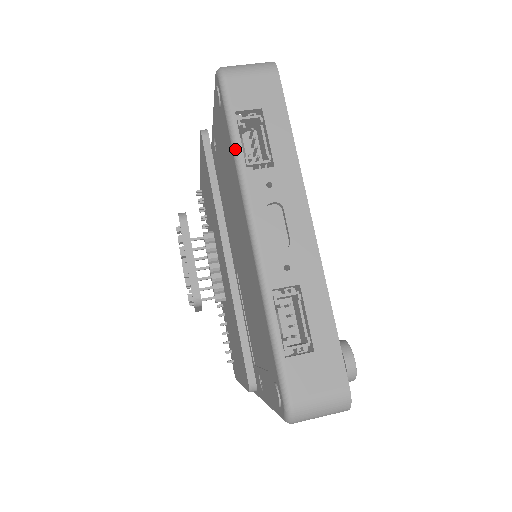
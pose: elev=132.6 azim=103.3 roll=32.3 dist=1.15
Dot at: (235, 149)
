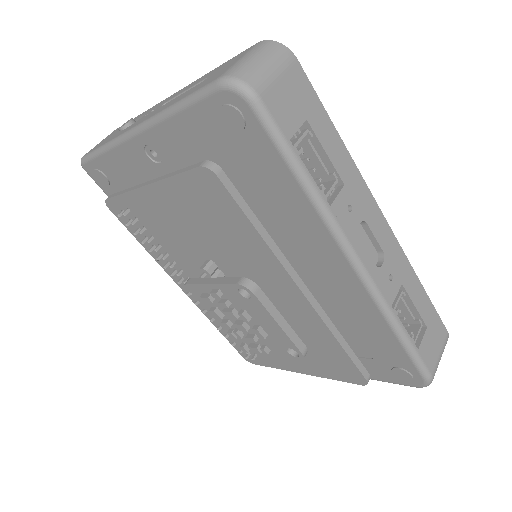
Dot at: (309, 188)
